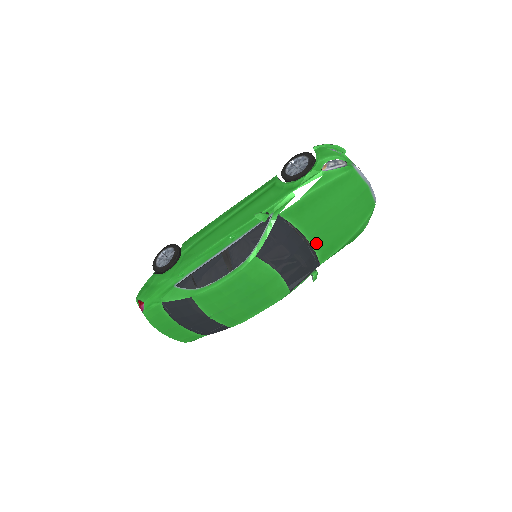
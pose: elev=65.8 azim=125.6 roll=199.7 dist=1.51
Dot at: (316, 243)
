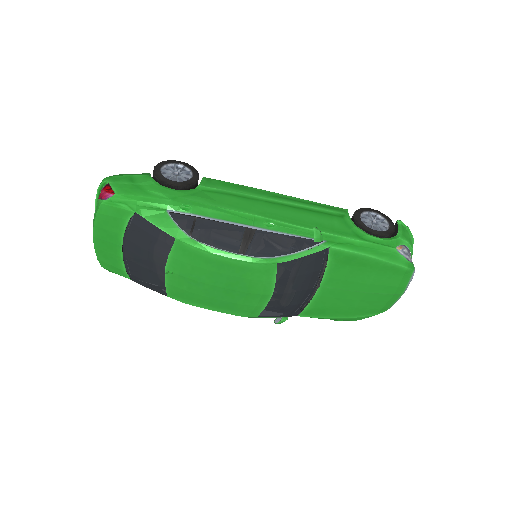
Dot at: (319, 297)
